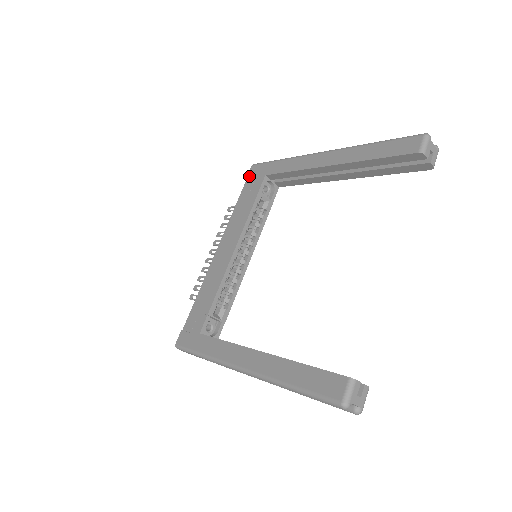
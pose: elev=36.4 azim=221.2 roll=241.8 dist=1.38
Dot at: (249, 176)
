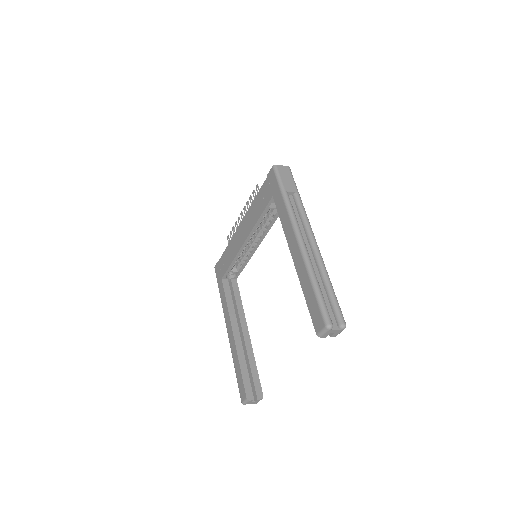
Dot at: (267, 178)
